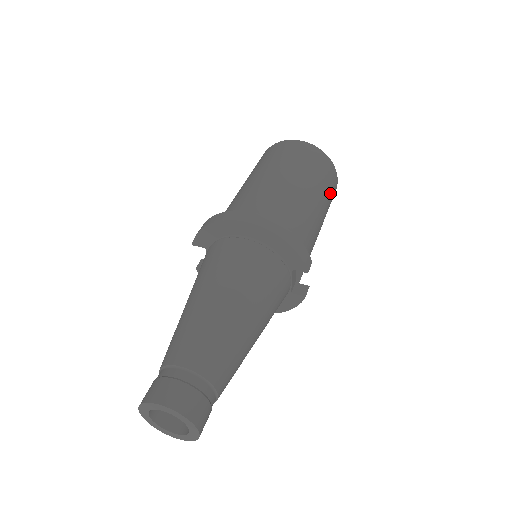
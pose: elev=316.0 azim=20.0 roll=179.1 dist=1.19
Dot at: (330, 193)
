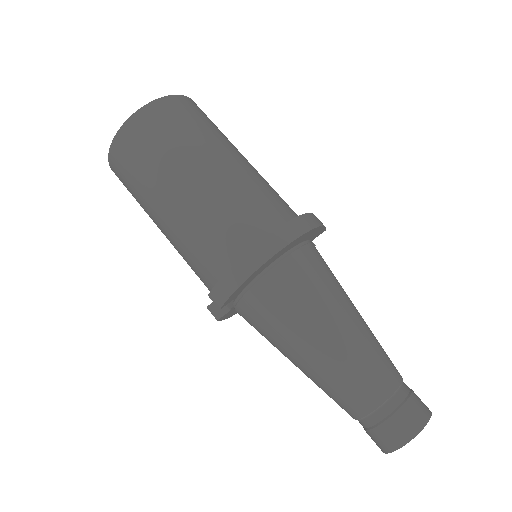
Dot at: occluded
